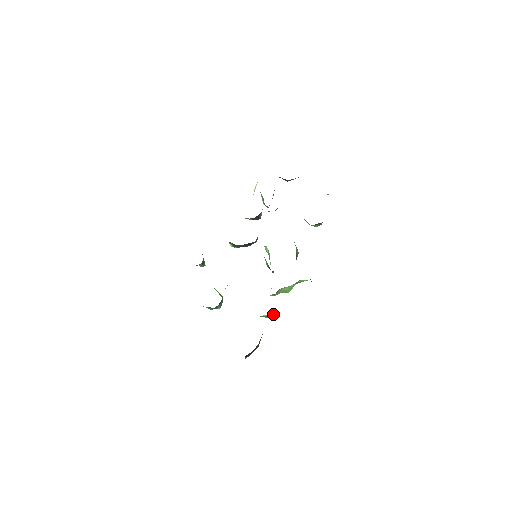
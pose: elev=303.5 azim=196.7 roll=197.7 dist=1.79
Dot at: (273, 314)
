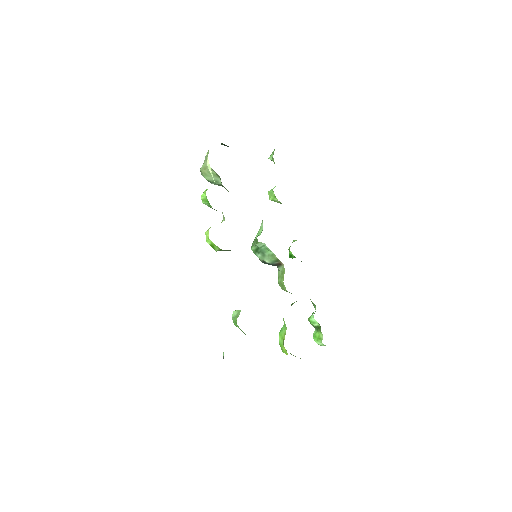
Dot at: occluded
